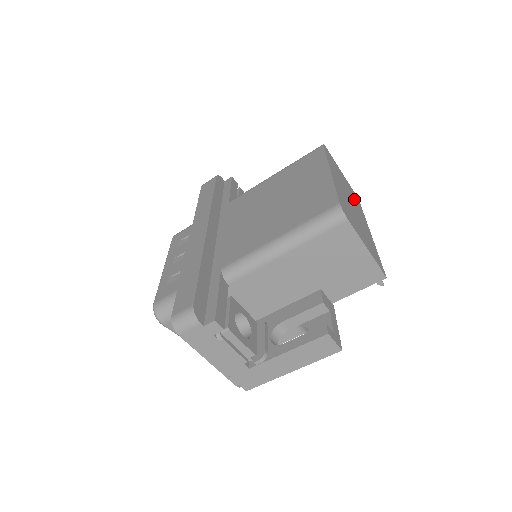
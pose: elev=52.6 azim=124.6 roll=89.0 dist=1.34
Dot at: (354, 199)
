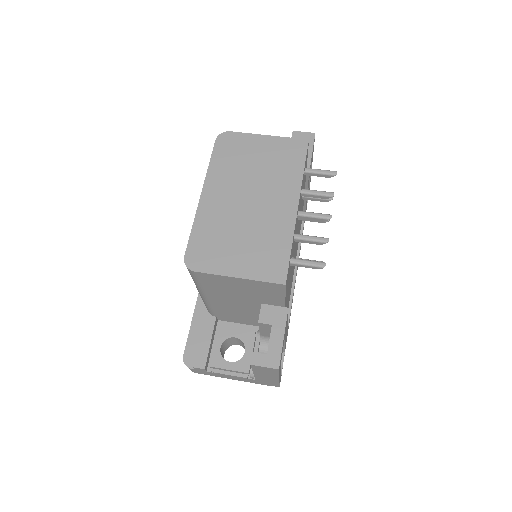
Dot at: (277, 168)
